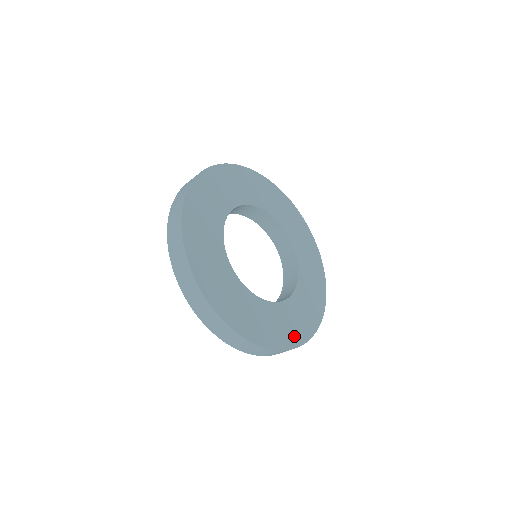
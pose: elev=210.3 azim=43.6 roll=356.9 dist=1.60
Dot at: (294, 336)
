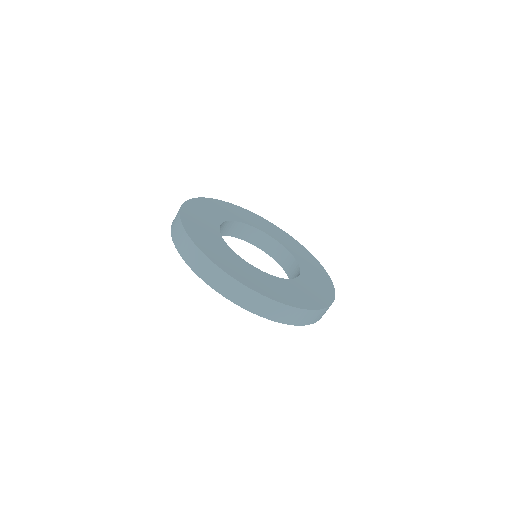
Dot at: (324, 297)
